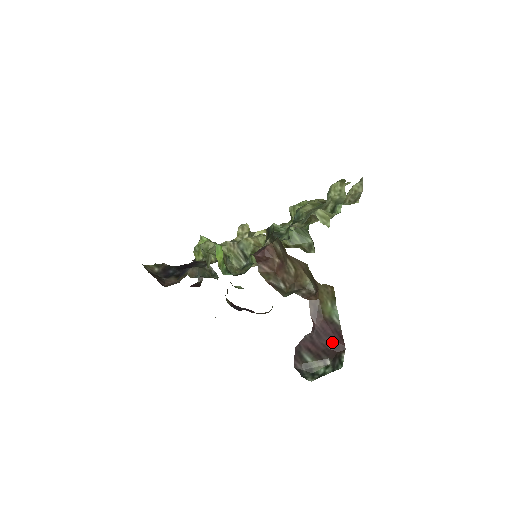
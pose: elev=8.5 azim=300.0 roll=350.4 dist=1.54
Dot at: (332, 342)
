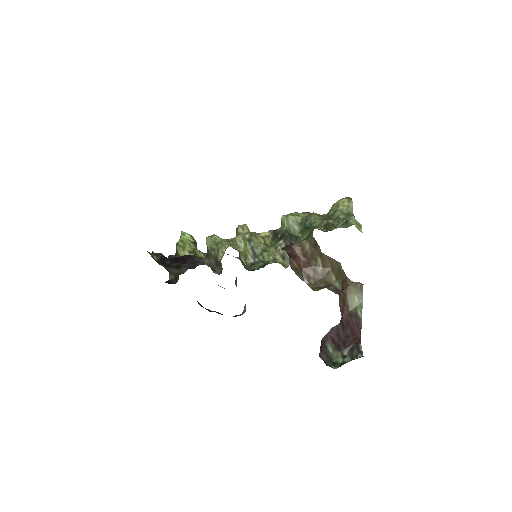
Dot at: (352, 334)
